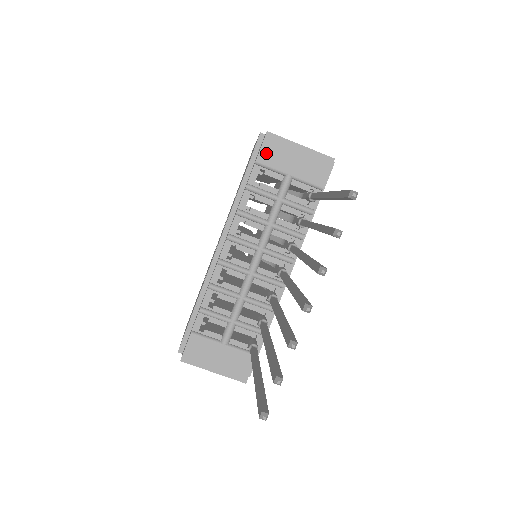
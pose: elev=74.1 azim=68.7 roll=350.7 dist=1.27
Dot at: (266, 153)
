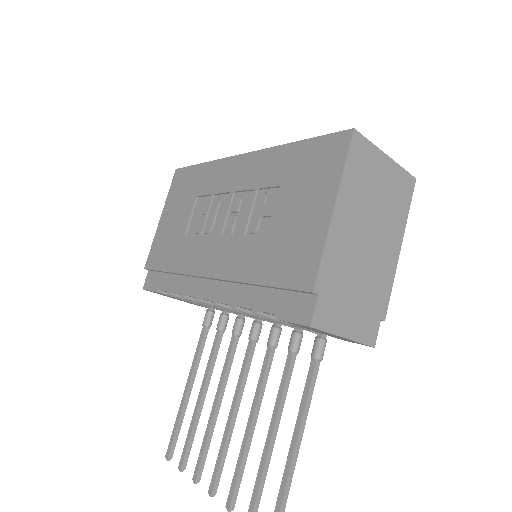
Dot at: (296, 324)
